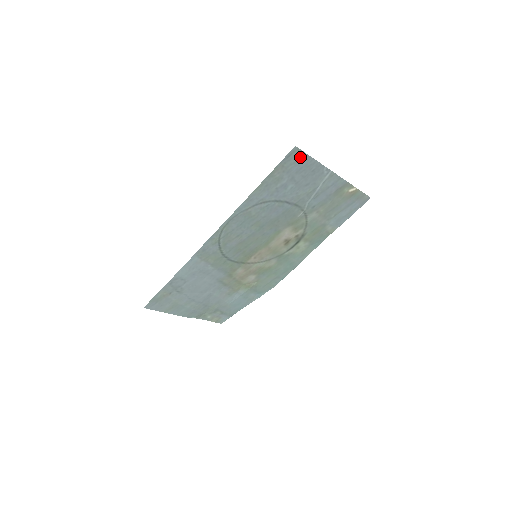
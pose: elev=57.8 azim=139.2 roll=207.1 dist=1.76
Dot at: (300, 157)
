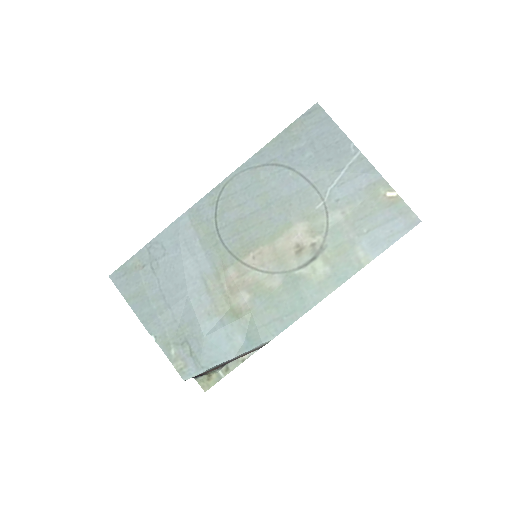
Dot at: (322, 119)
